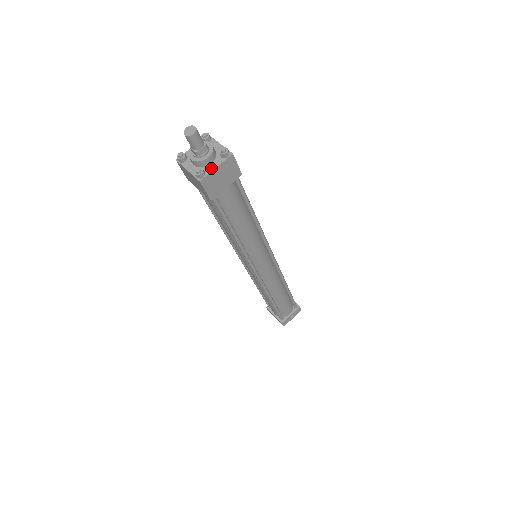
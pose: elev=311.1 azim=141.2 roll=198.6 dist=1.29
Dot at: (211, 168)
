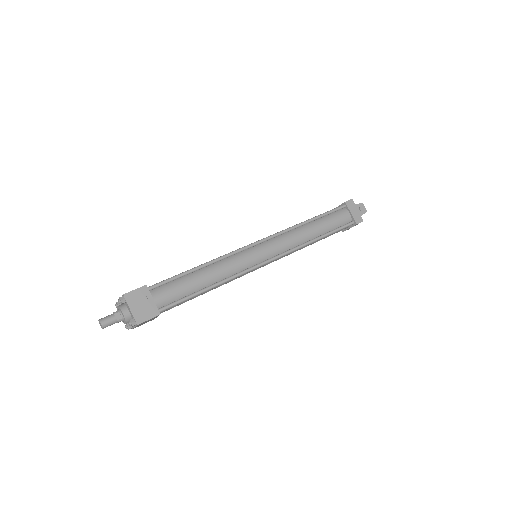
Dot at: occluded
